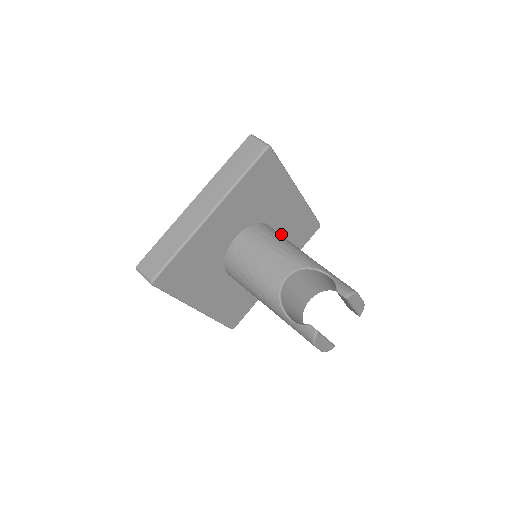
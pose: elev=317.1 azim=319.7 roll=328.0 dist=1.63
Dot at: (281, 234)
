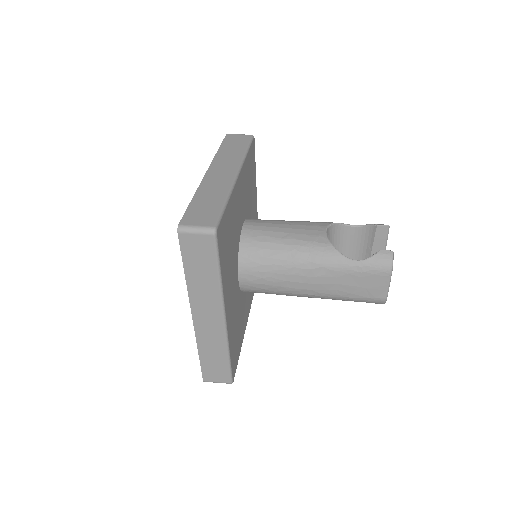
Dot at: occluded
